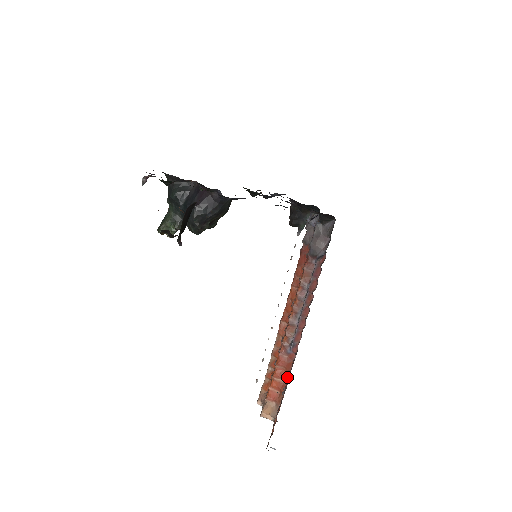
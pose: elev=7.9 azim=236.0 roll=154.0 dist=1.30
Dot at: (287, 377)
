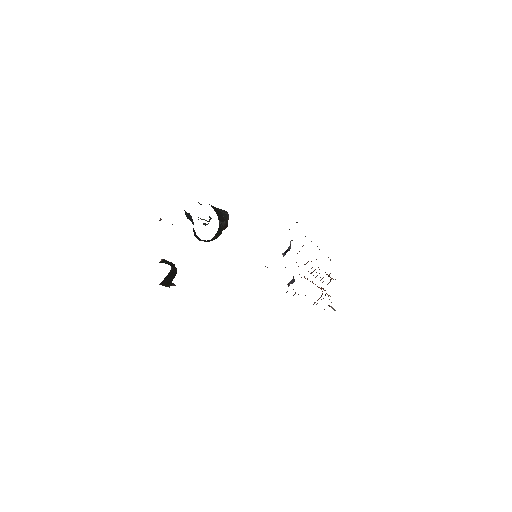
Dot at: (319, 298)
